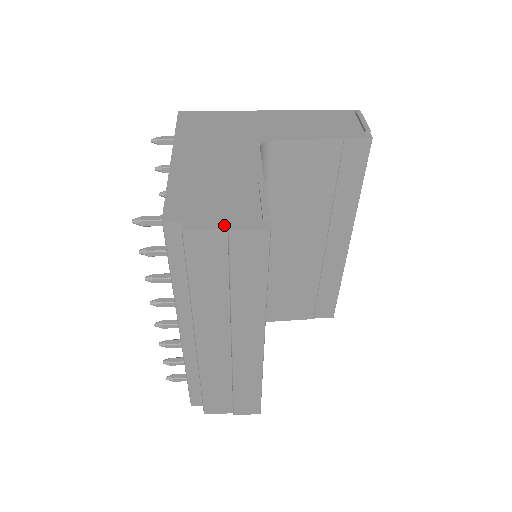
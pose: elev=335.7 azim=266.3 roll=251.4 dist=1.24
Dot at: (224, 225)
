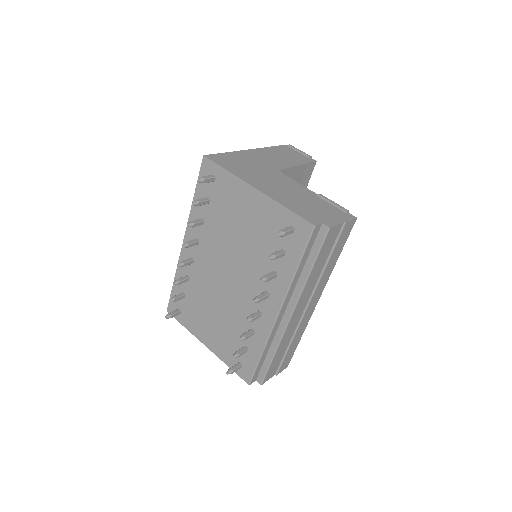
Dot at: (340, 220)
